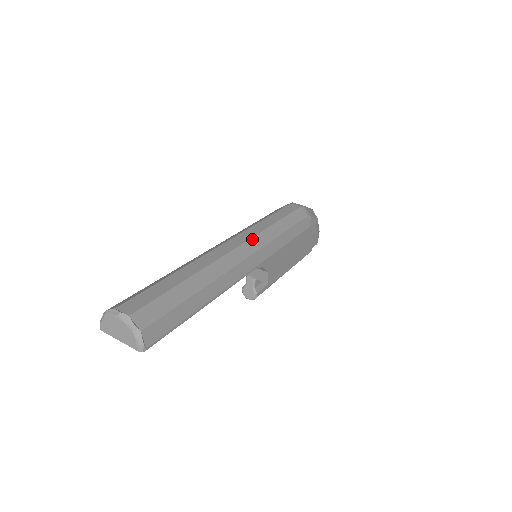
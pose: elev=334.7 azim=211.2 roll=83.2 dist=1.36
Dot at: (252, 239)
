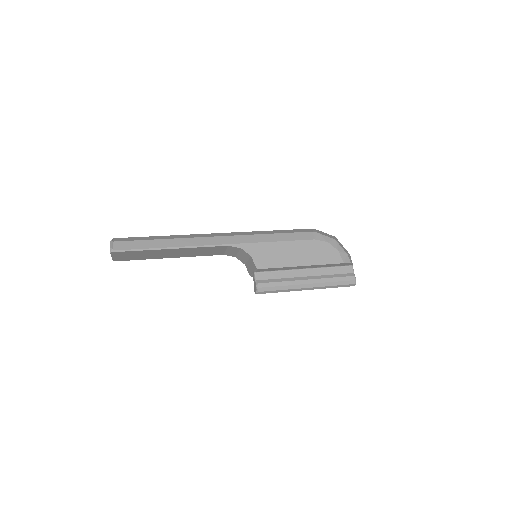
Dot at: (236, 233)
